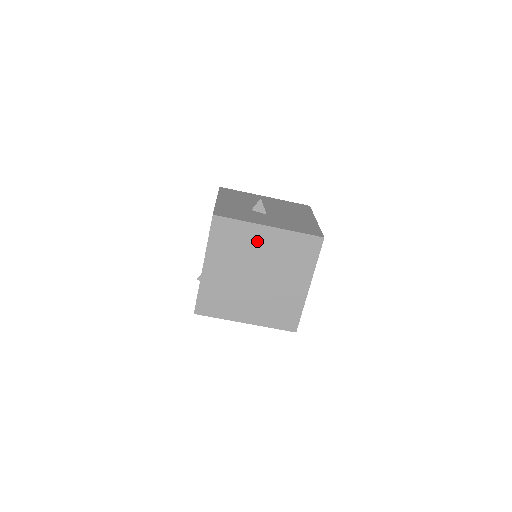
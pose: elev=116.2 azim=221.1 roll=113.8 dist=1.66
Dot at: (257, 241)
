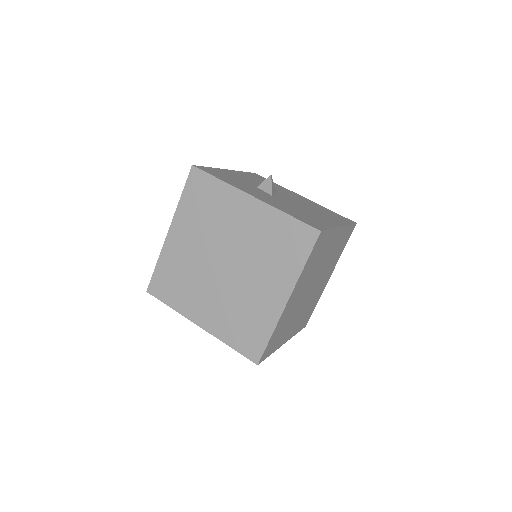
Dot at: (234, 213)
